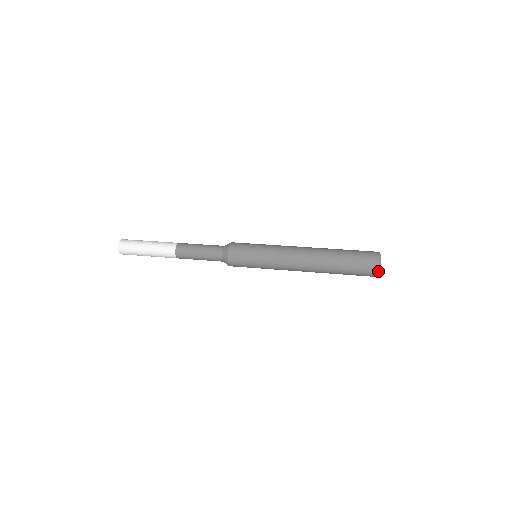
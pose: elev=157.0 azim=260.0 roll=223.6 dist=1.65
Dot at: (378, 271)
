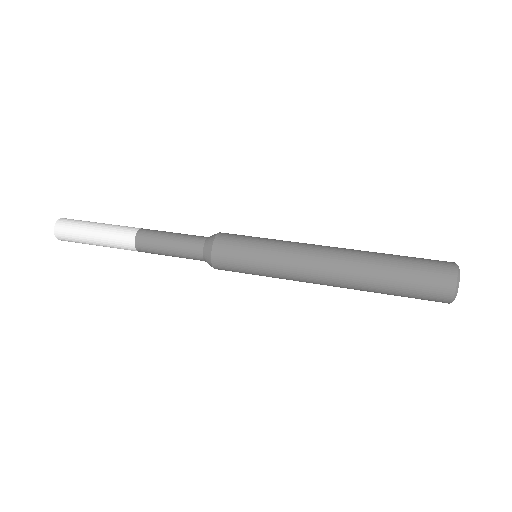
Dot at: (456, 282)
